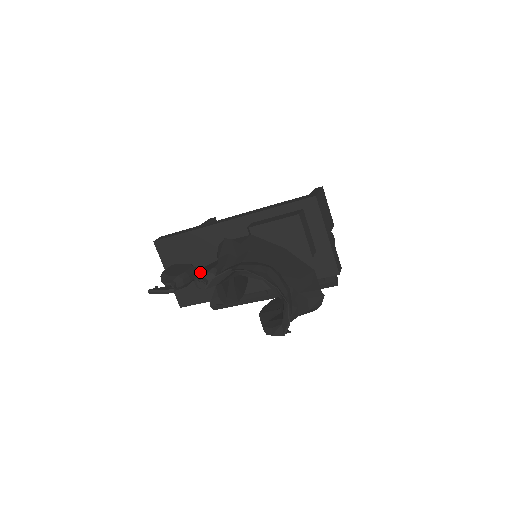
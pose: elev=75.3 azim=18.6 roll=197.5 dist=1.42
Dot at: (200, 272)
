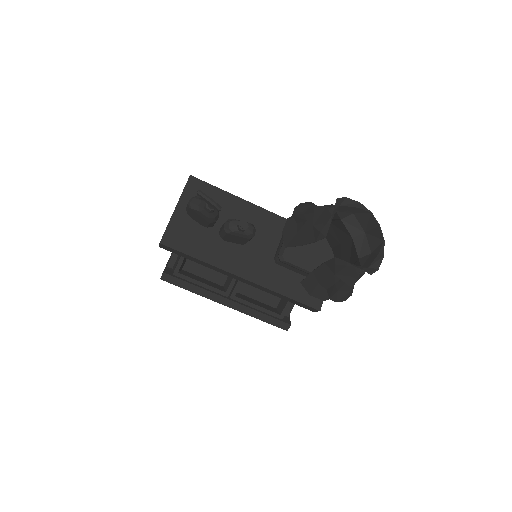
Dot at: occluded
